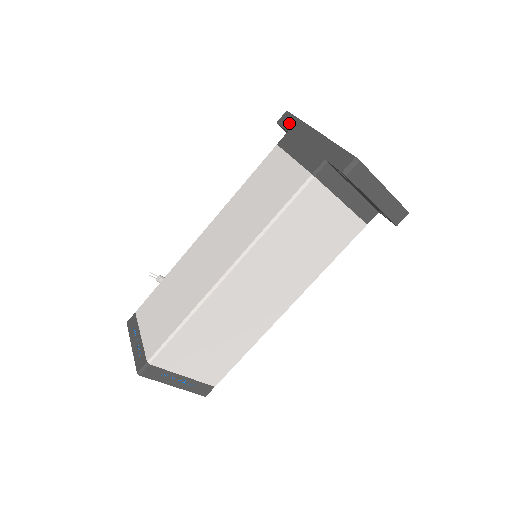
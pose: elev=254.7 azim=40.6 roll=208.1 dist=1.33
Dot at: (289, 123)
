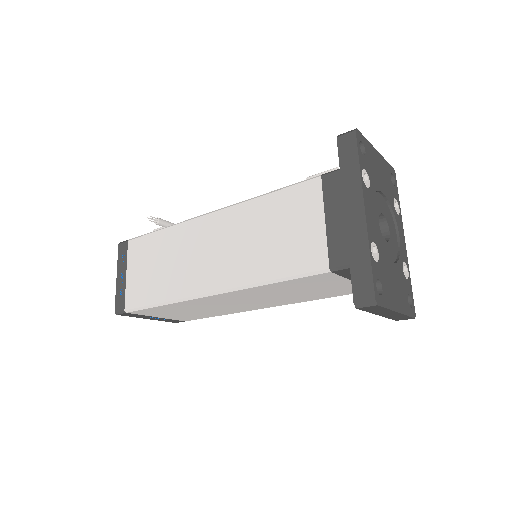
Dot at: (347, 157)
